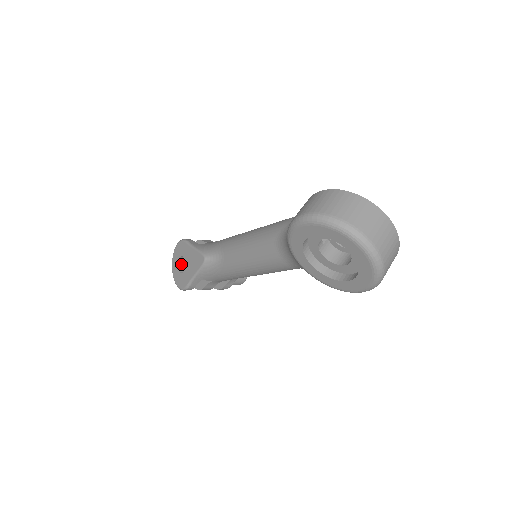
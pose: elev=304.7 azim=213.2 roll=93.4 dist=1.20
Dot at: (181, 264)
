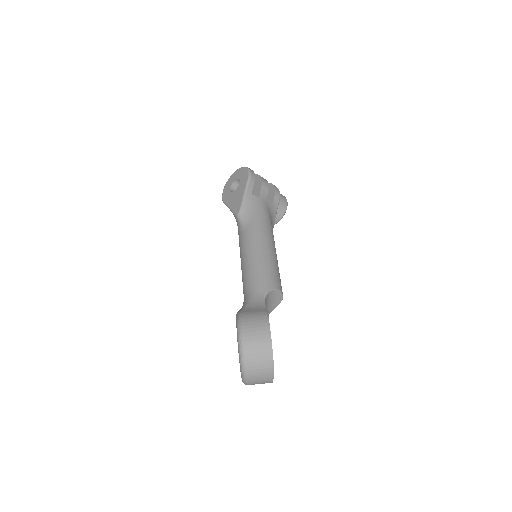
Dot at: (238, 181)
